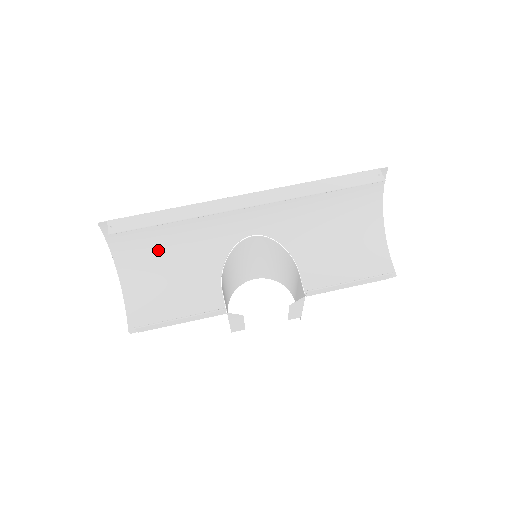
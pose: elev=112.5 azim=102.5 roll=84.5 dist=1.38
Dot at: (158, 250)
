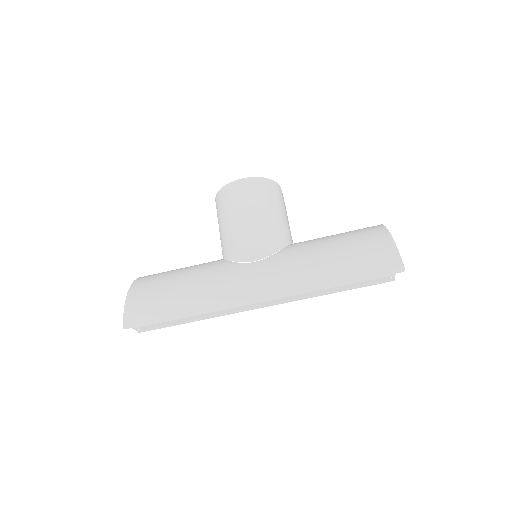
Dot at: (167, 283)
